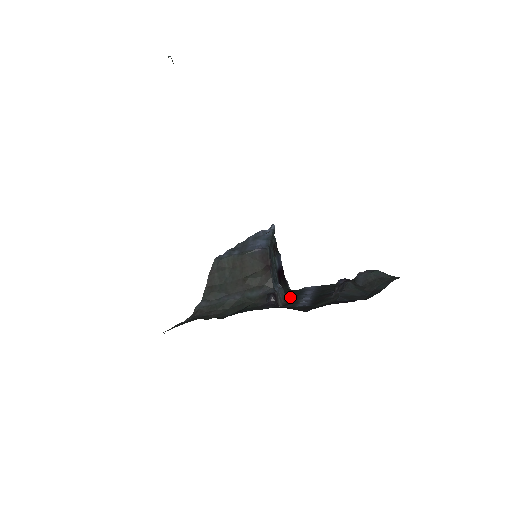
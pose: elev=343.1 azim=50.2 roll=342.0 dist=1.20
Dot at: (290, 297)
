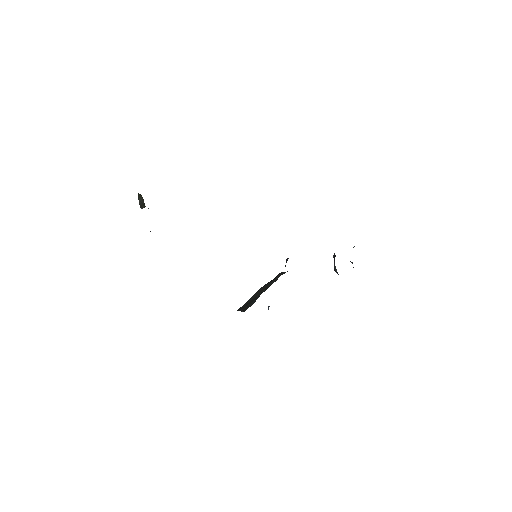
Dot at: occluded
